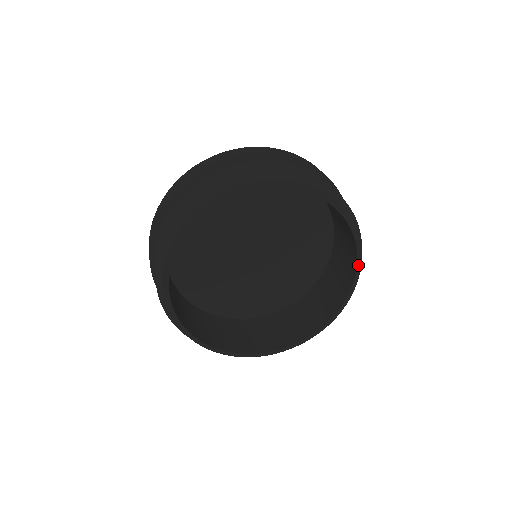
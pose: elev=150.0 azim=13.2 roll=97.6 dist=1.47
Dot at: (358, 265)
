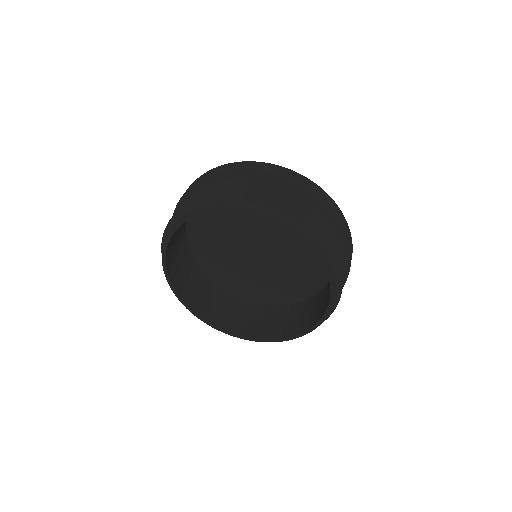
Dot at: (316, 325)
